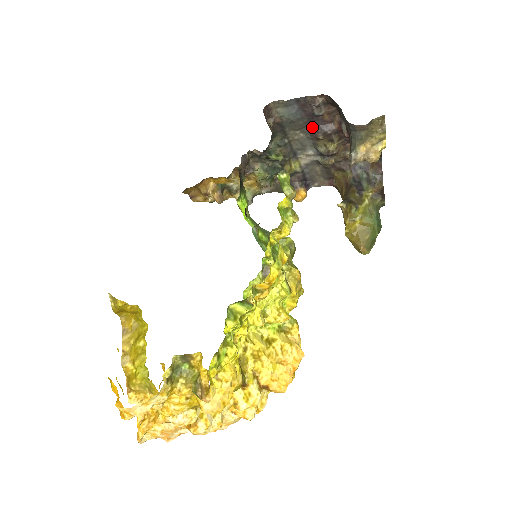
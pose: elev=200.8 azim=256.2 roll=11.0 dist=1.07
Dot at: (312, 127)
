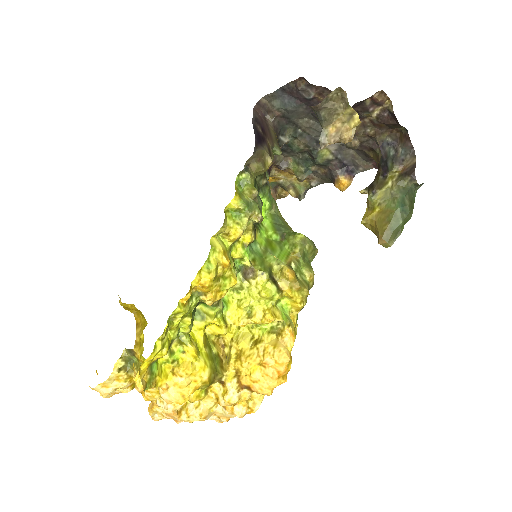
Dot at: (314, 112)
